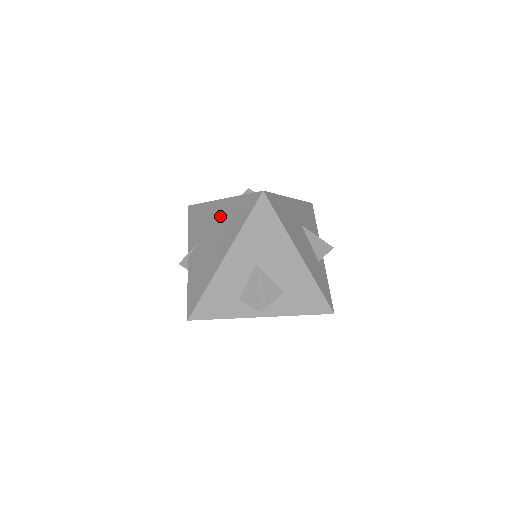
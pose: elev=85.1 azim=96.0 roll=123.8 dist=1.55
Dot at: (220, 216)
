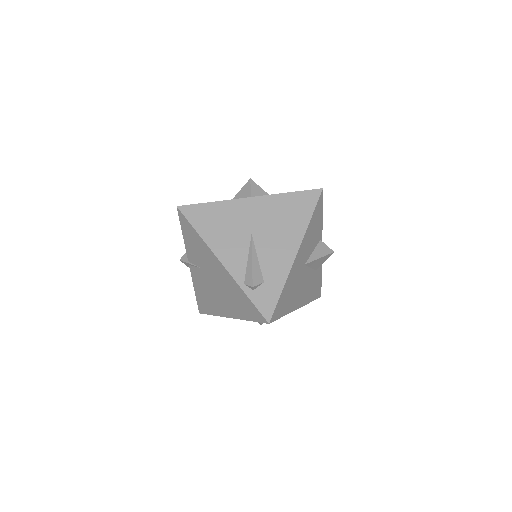
Dot at: (222, 279)
